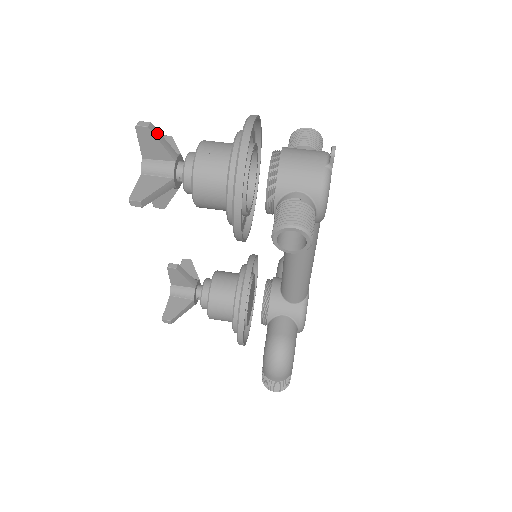
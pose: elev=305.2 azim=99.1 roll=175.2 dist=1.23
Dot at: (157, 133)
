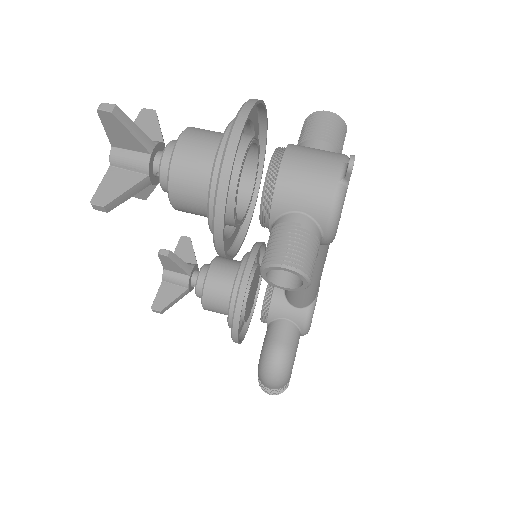
Dot at: (125, 119)
